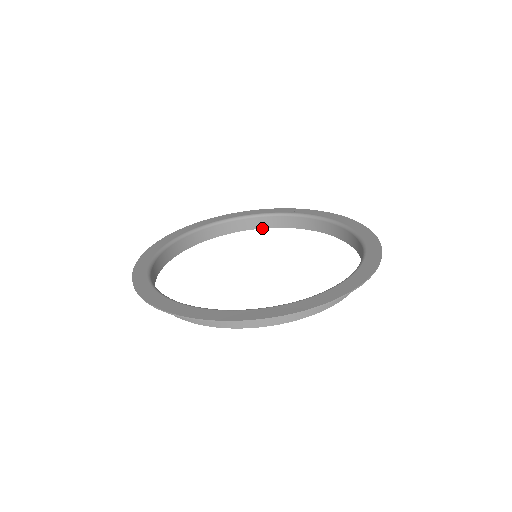
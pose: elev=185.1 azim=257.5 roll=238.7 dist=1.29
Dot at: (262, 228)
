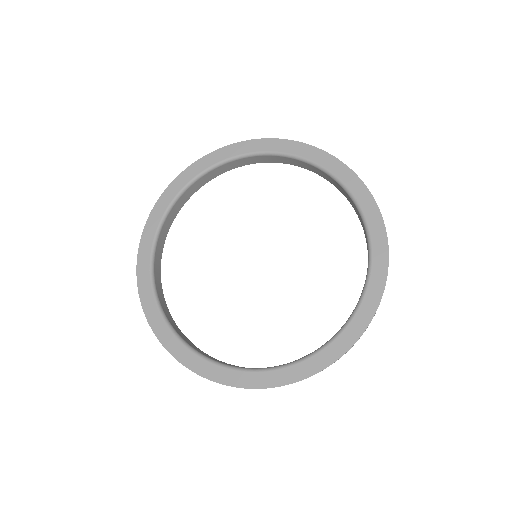
Dot at: (261, 162)
